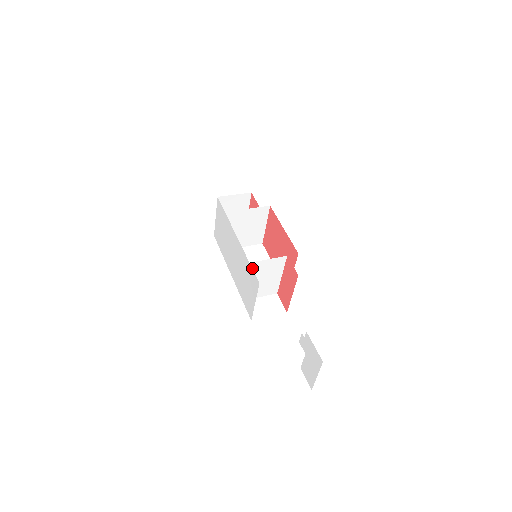
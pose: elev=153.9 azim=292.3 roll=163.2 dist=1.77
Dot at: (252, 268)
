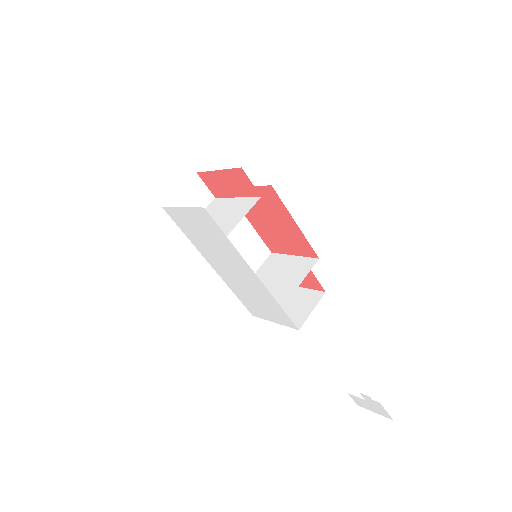
Dot at: (277, 302)
